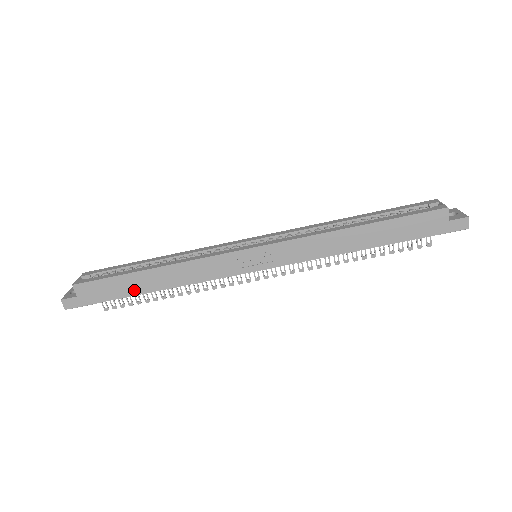
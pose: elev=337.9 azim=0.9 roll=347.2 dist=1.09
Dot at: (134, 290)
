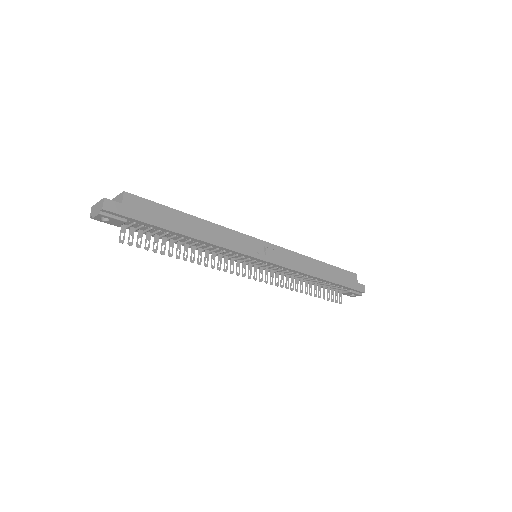
Dot at: (175, 226)
